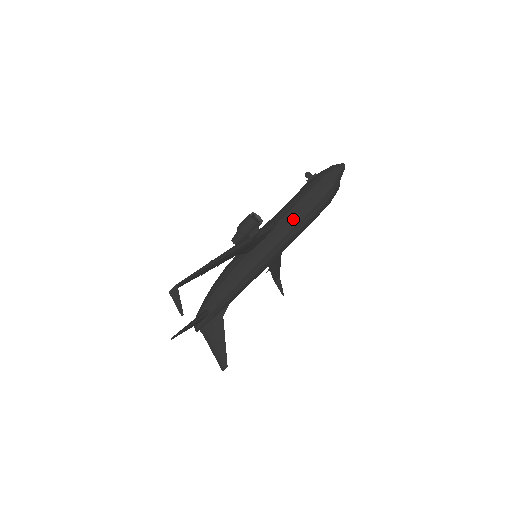
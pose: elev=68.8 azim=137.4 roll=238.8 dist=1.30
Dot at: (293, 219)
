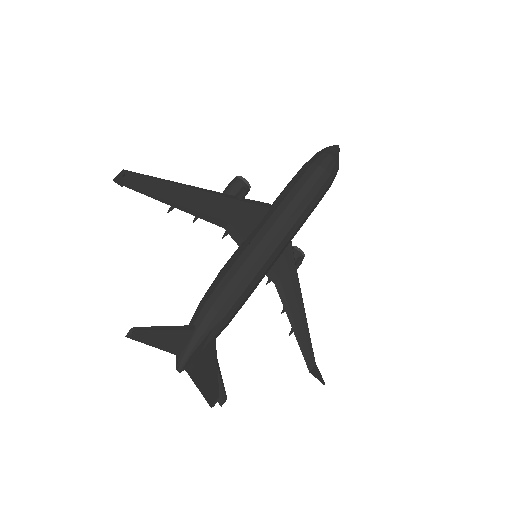
Dot at: (290, 192)
